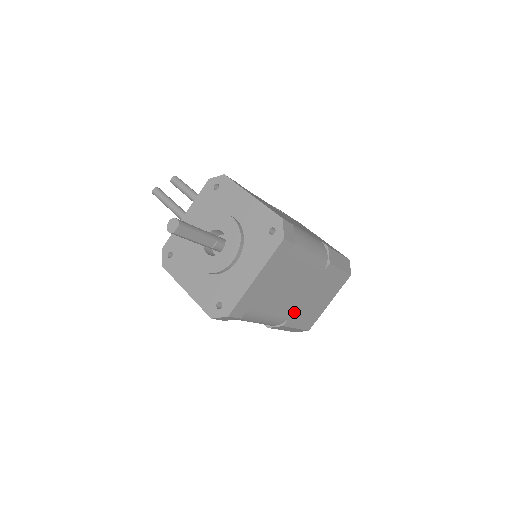
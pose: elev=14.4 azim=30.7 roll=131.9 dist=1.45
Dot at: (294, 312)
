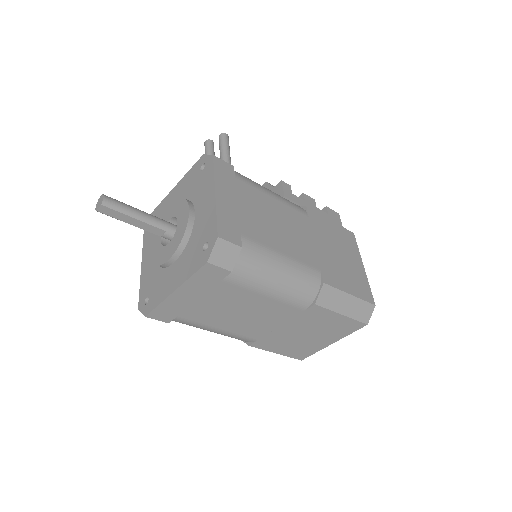
Dot at: (264, 337)
